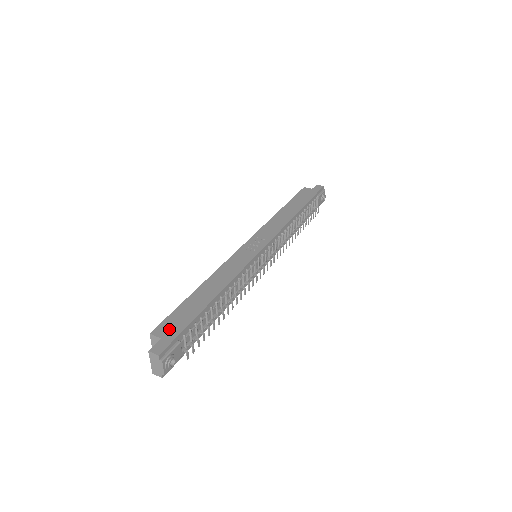
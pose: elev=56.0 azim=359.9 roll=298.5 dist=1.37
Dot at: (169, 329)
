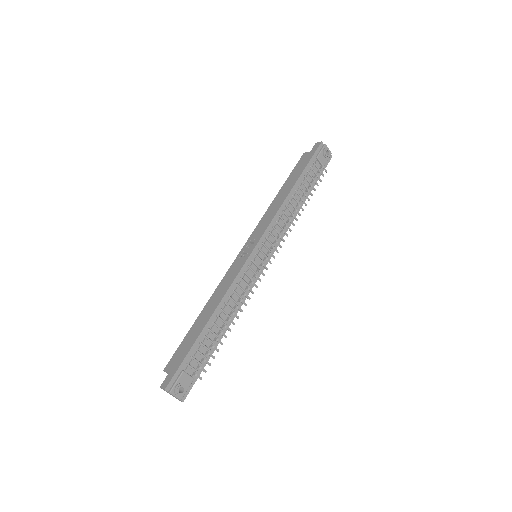
Dot at: (175, 363)
